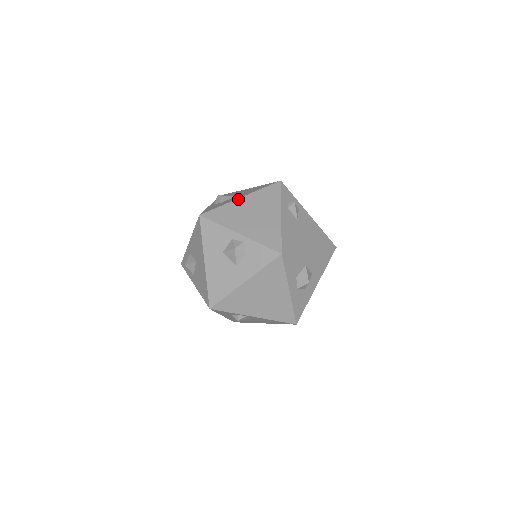
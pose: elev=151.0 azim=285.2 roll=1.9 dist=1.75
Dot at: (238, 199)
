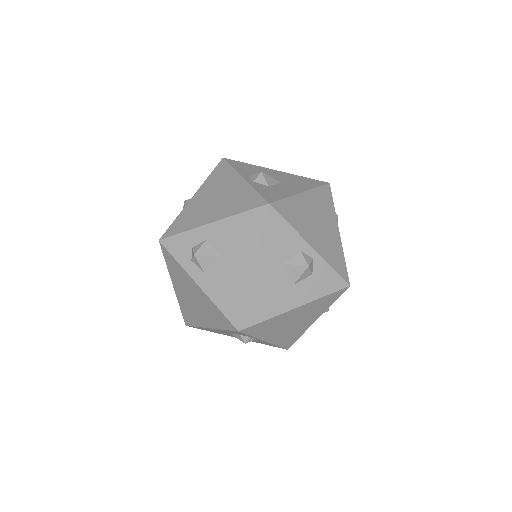
Dot at: (301, 194)
